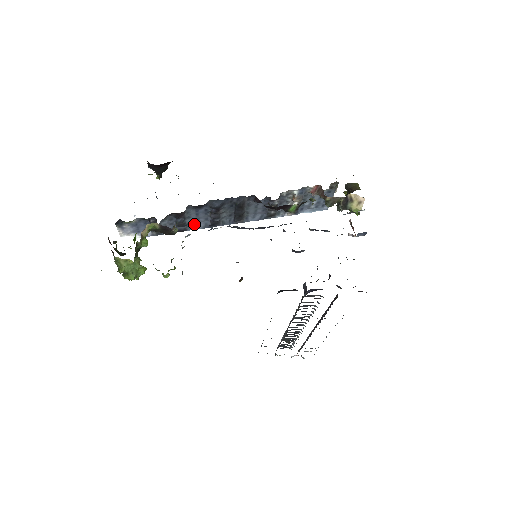
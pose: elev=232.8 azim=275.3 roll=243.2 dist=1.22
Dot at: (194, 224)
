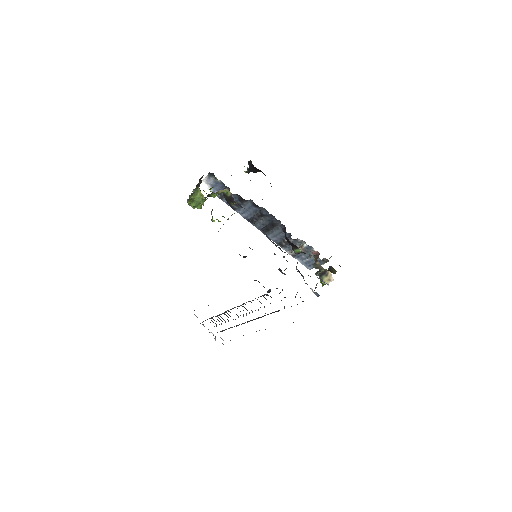
Dot at: (242, 211)
